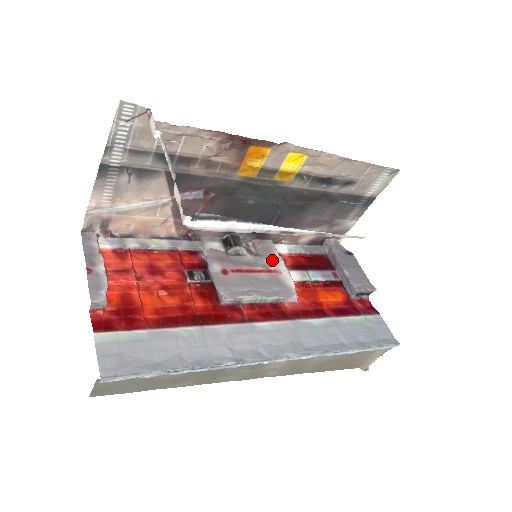
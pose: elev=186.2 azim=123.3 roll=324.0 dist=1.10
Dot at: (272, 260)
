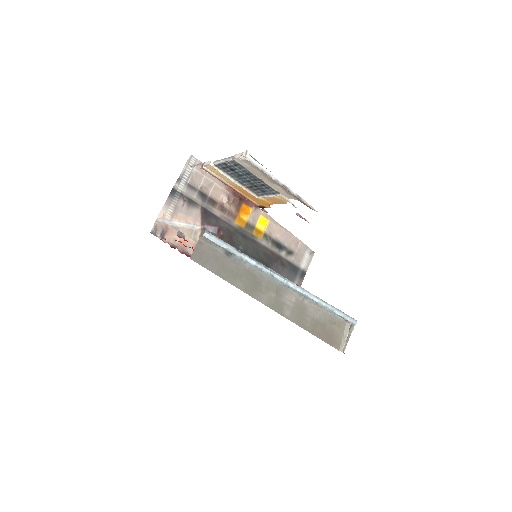
Dot at: occluded
